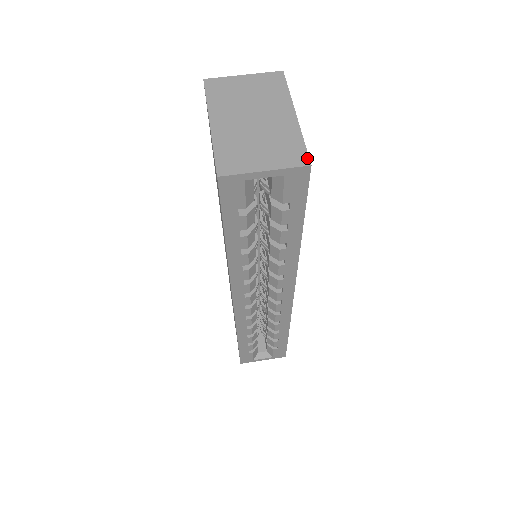
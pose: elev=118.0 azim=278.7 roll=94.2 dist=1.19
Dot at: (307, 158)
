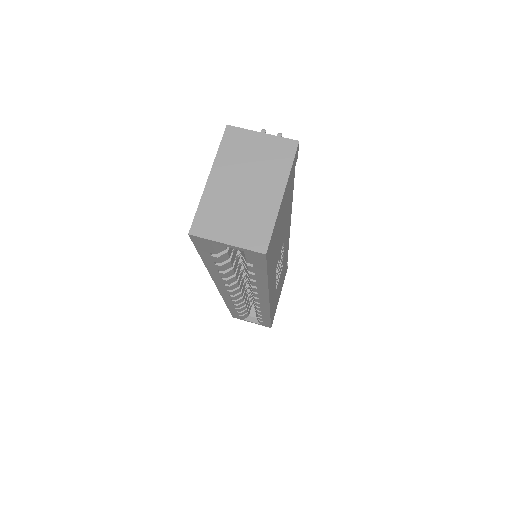
Dot at: (267, 246)
